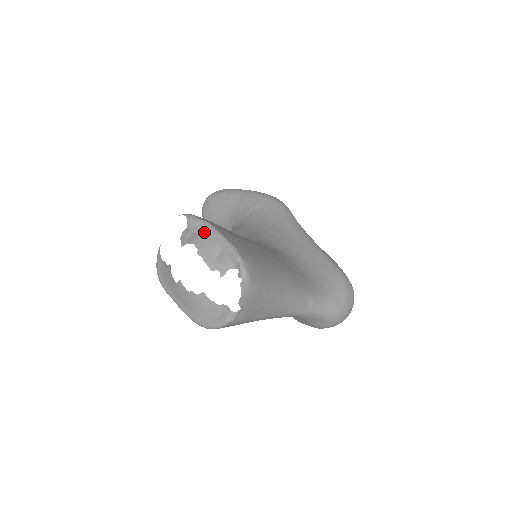
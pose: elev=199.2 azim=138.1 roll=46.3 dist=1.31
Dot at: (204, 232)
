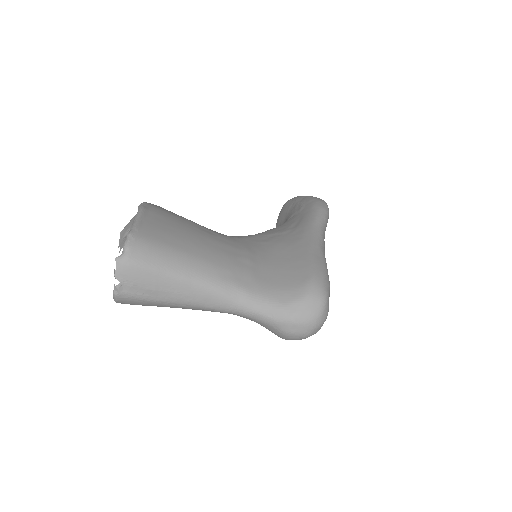
Dot at: (135, 215)
